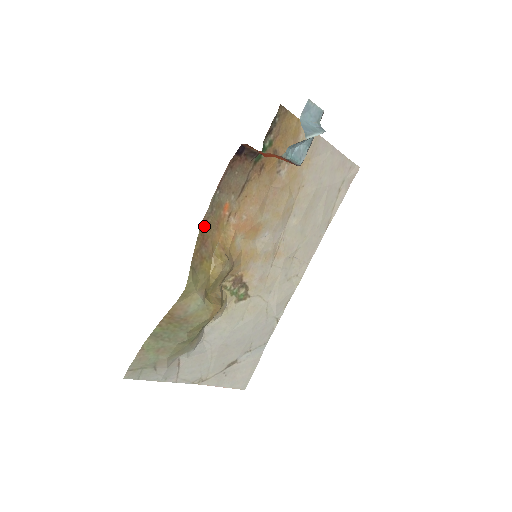
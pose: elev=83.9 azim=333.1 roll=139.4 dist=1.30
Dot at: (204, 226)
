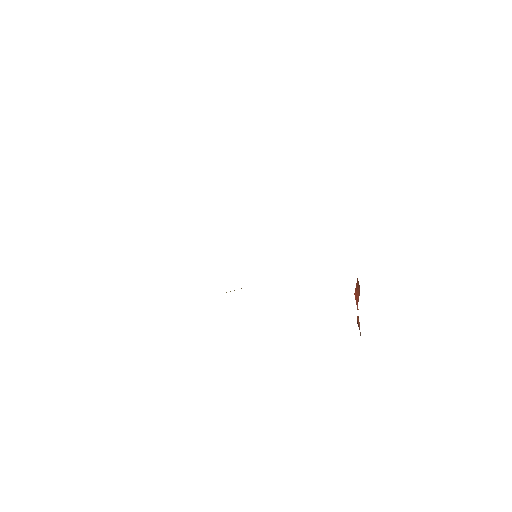
Dot at: occluded
